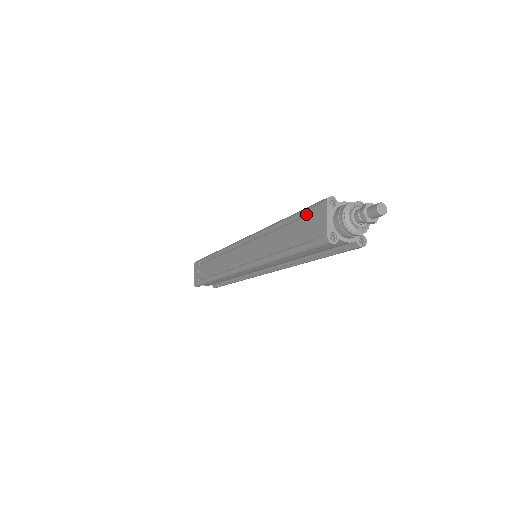
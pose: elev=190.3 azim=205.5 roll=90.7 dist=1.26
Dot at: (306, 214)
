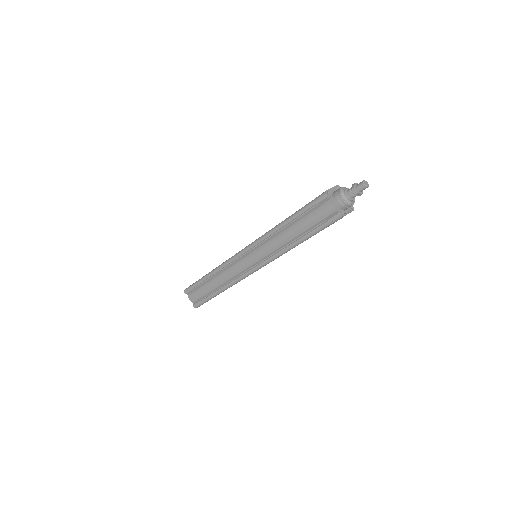
Dot at: occluded
